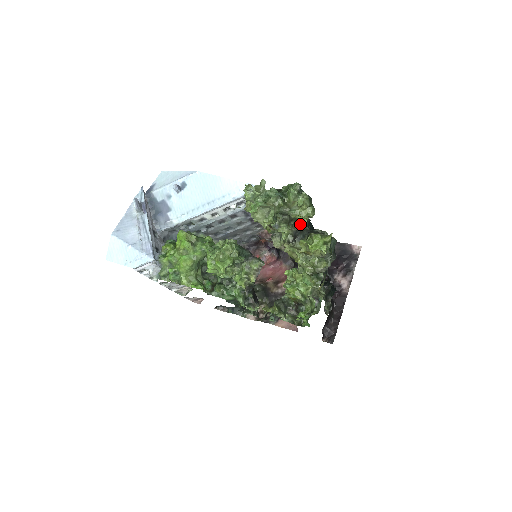
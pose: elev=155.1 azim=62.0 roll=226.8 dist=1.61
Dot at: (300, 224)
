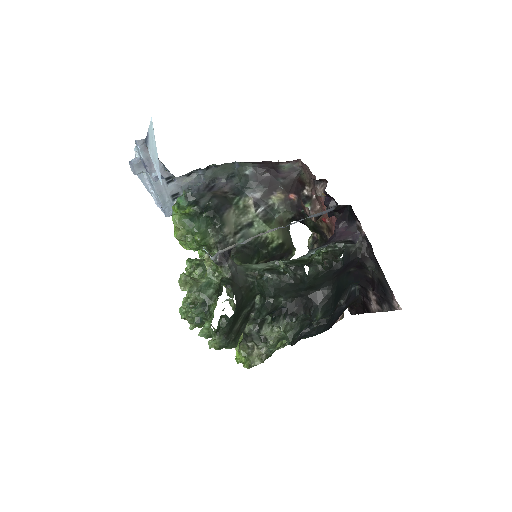
Dot at: occluded
